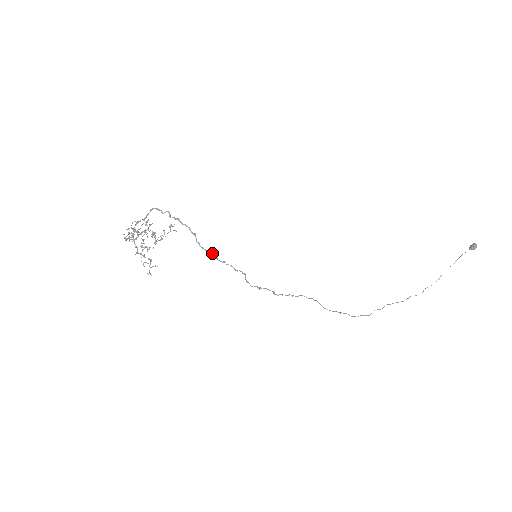
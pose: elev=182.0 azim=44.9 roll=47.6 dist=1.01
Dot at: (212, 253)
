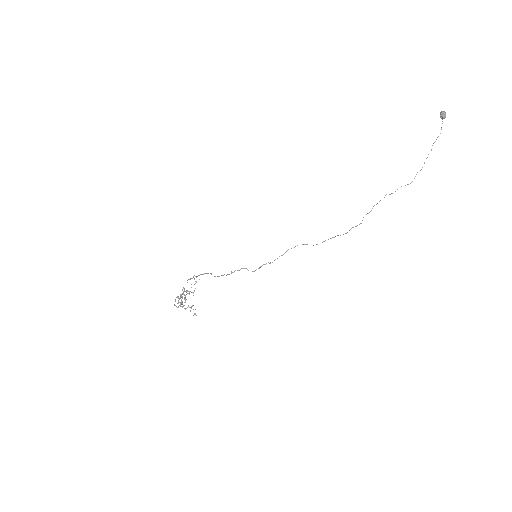
Dot at: occluded
